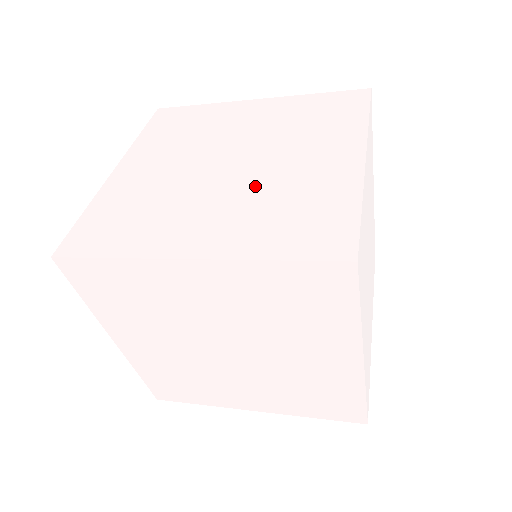
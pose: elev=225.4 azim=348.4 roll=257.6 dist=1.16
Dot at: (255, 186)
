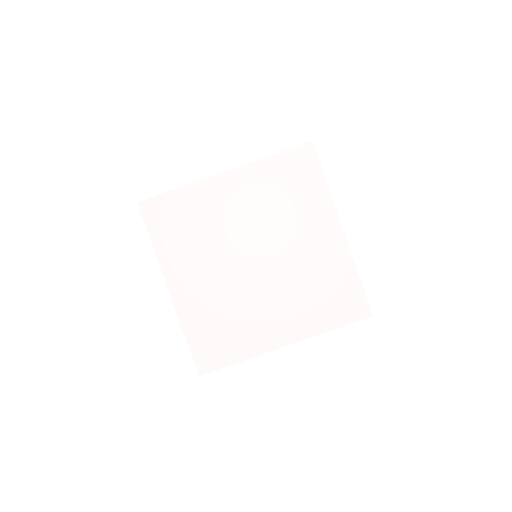
Dot at: occluded
